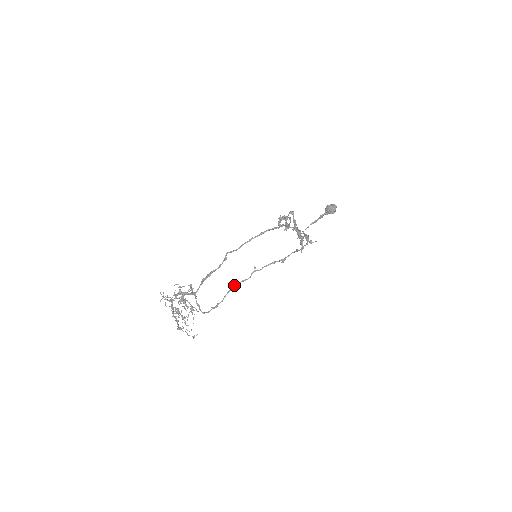
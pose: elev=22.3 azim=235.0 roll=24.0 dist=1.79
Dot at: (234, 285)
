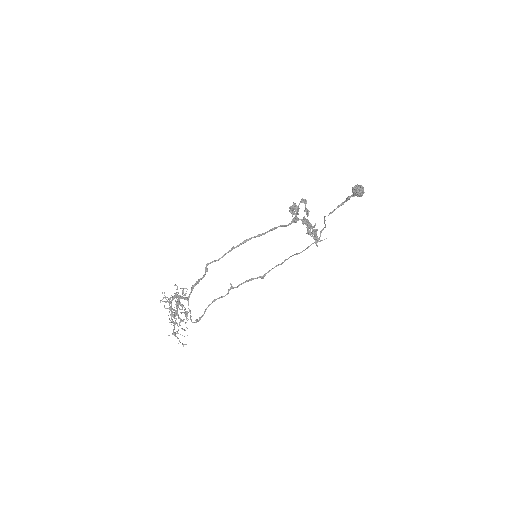
Dot at: (212, 301)
